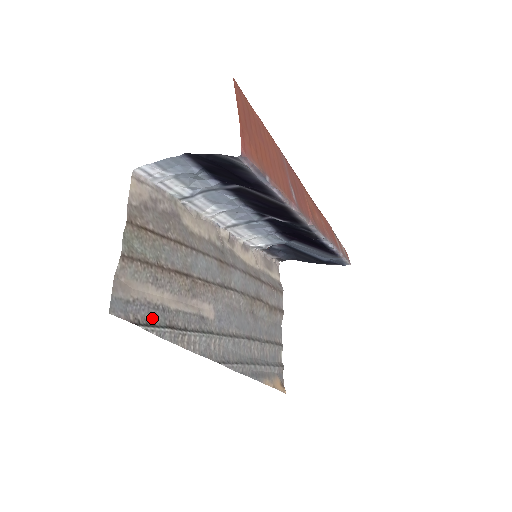
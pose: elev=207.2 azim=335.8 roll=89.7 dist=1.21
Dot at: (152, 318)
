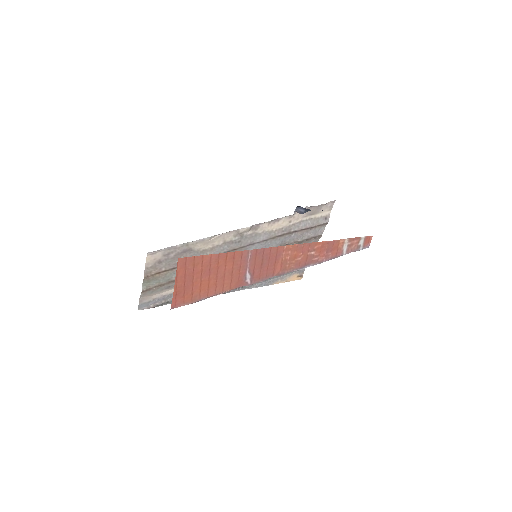
Dot at: (167, 300)
